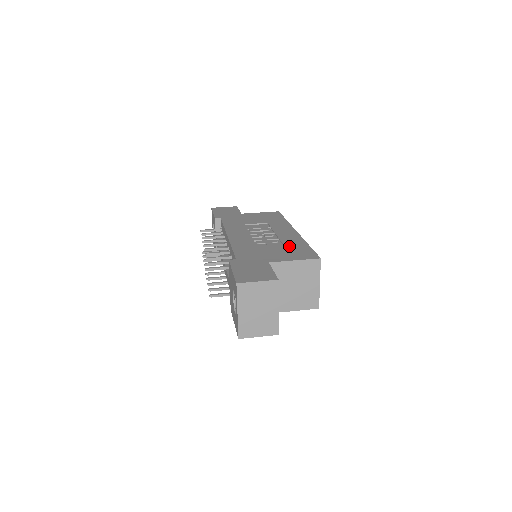
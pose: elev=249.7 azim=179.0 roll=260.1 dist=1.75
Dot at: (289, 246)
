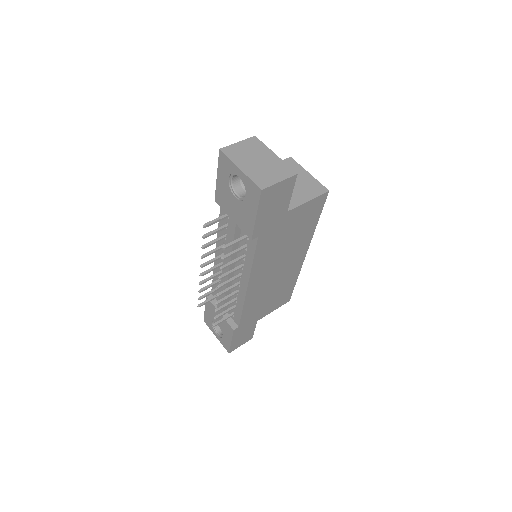
Dot at: occluded
